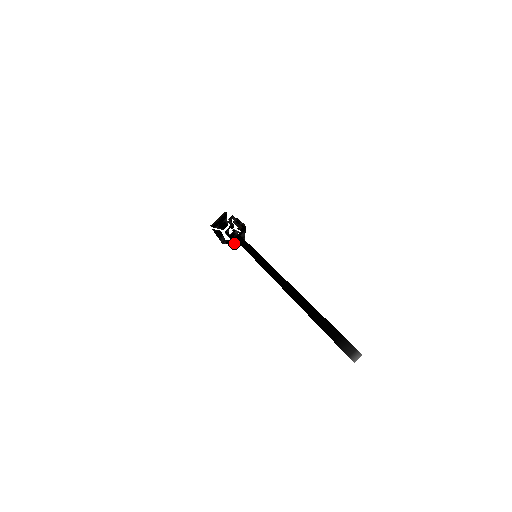
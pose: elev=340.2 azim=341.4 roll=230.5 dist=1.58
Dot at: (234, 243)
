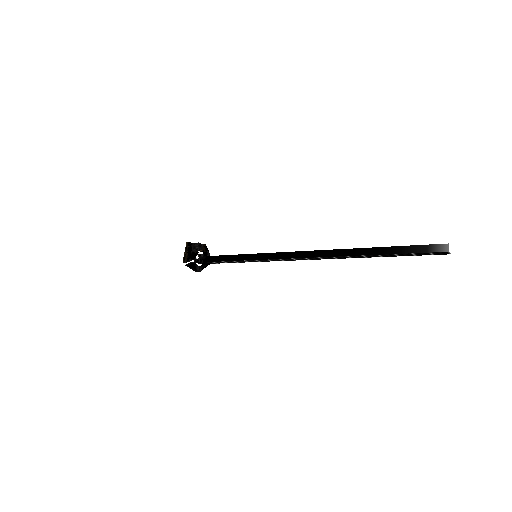
Dot at: (206, 266)
